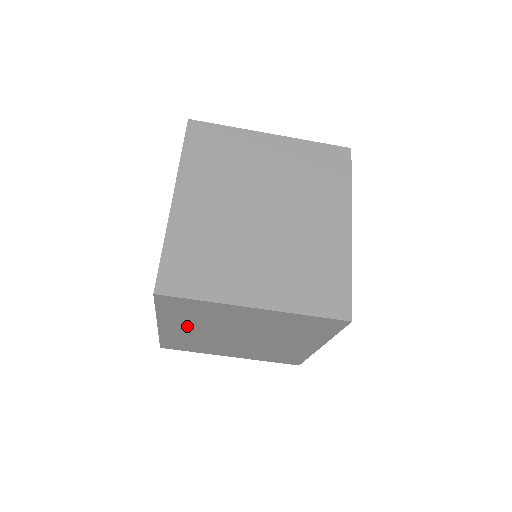
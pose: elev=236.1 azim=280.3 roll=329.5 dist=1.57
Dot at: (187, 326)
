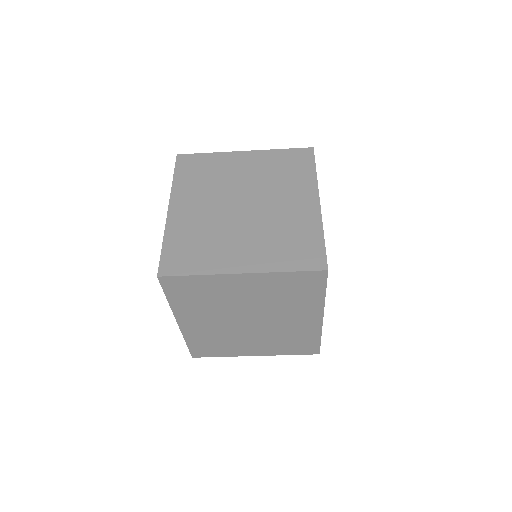
Dot at: occluded
